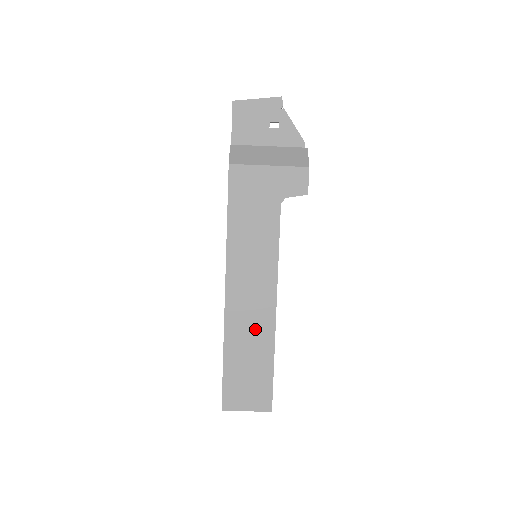
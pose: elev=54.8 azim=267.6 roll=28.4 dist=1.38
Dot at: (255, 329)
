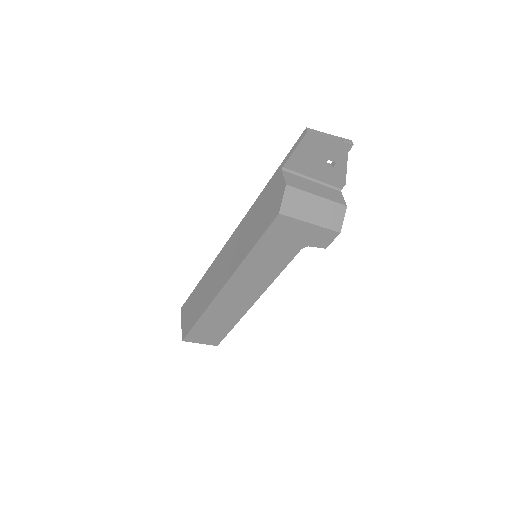
Dot at: (233, 309)
